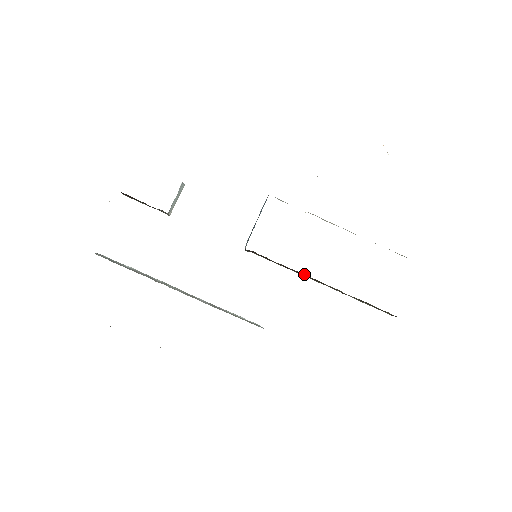
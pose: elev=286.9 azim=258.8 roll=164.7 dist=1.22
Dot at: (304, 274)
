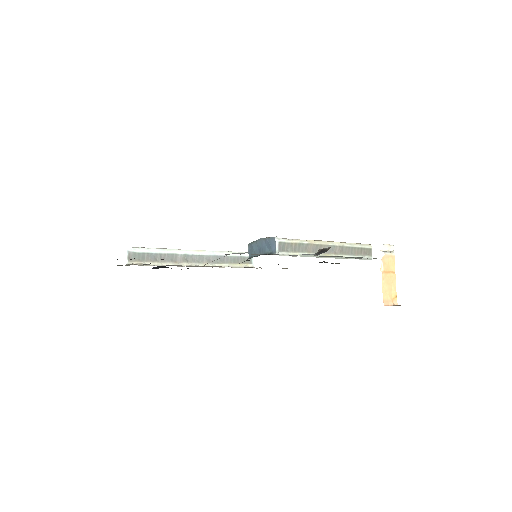
Dot at: occluded
